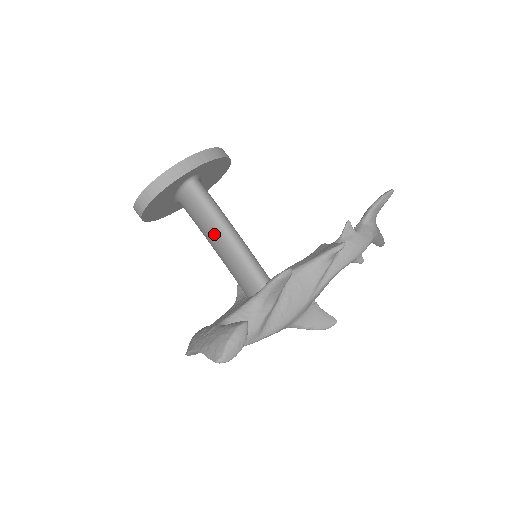
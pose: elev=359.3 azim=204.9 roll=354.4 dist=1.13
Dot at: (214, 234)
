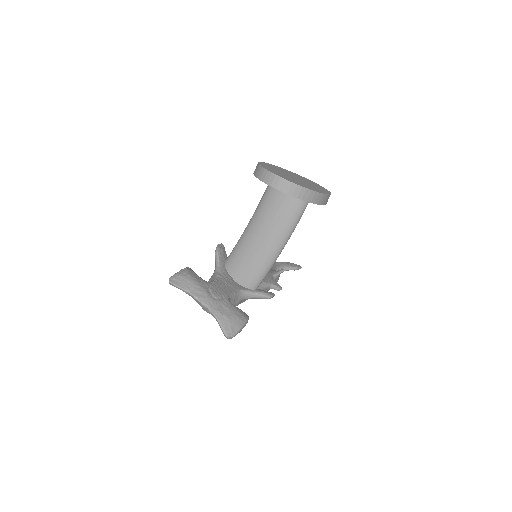
Dot at: (277, 238)
